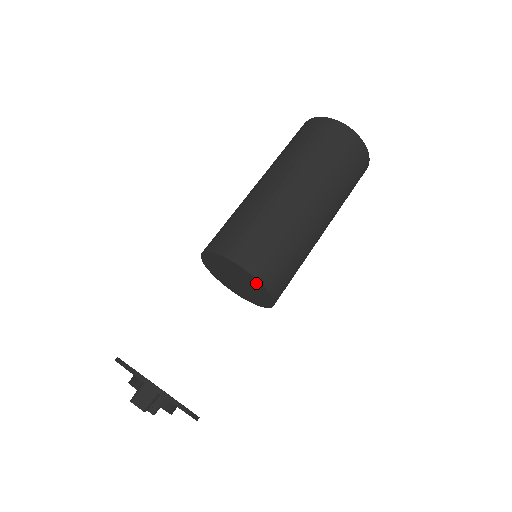
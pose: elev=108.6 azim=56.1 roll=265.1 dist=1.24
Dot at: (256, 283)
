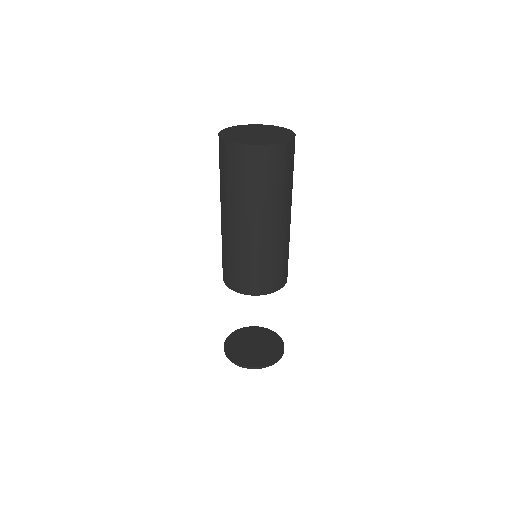
Dot at: occluded
